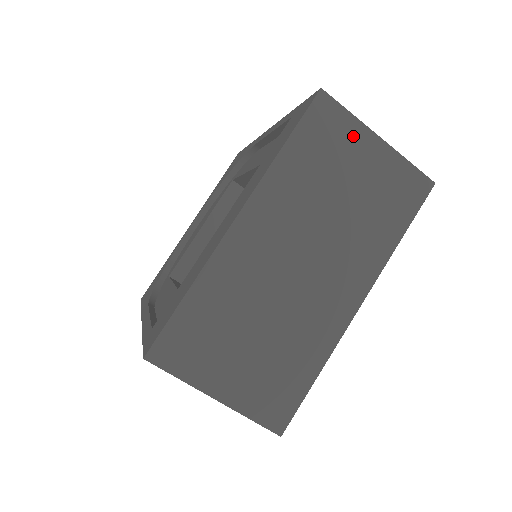
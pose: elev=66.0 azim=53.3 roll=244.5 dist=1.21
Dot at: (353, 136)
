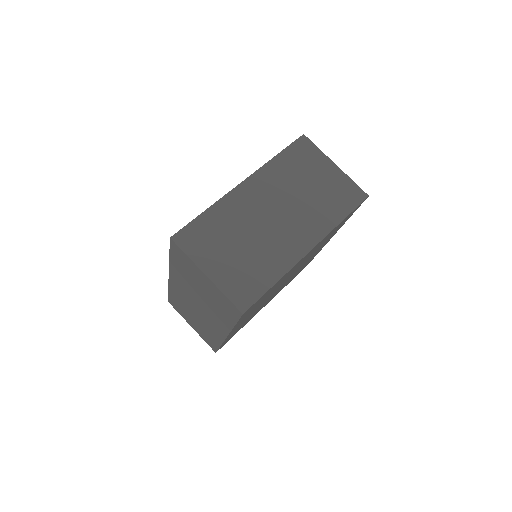
Dot at: (319, 160)
